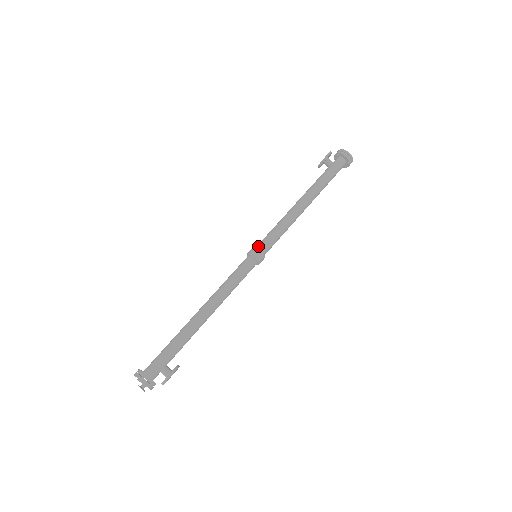
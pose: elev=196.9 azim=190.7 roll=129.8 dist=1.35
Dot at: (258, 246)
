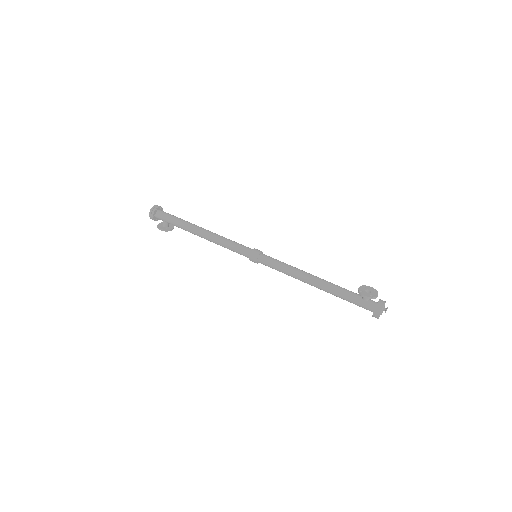
Dot at: (261, 256)
